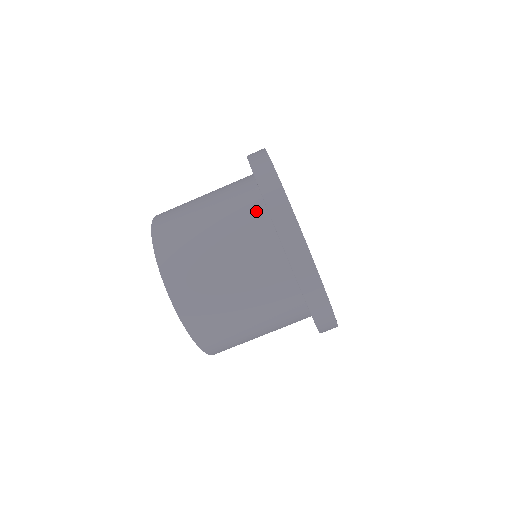
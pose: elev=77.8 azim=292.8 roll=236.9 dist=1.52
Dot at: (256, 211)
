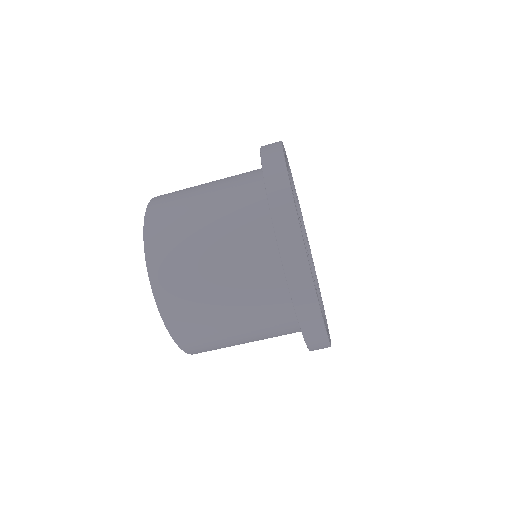
Dot at: (258, 204)
